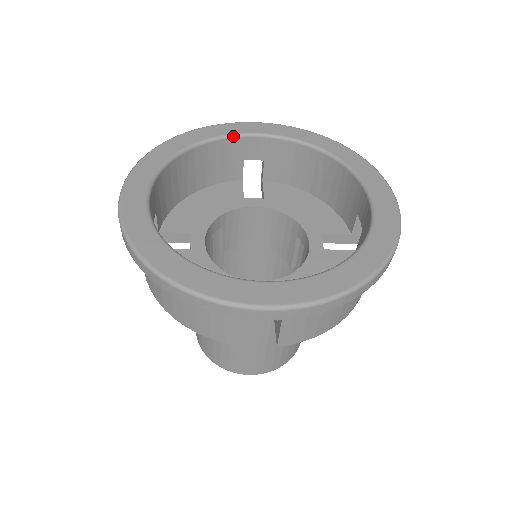
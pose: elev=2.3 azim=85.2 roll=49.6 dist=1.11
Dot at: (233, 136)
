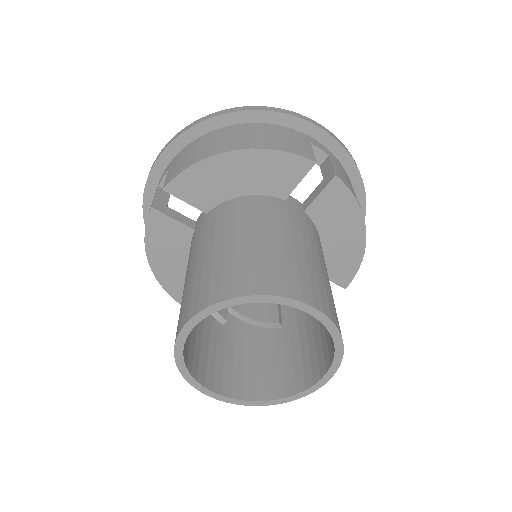
Dot at: occluded
